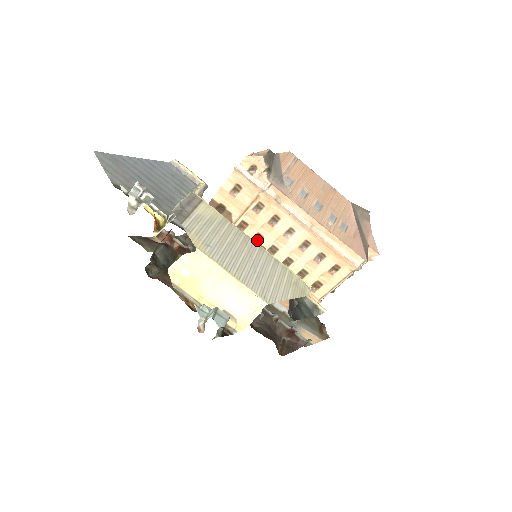
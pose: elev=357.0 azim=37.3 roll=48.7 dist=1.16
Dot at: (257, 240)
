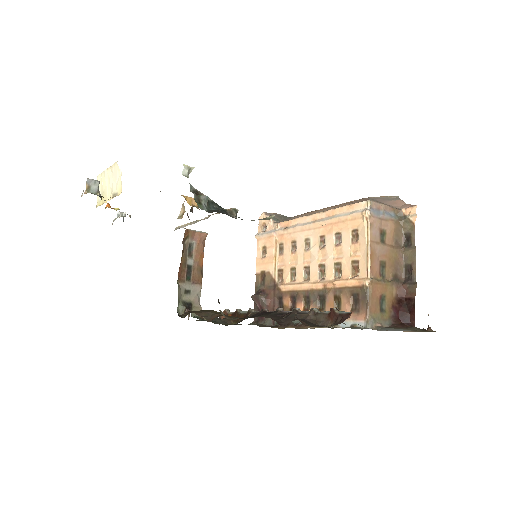
Dot at: (295, 277)
